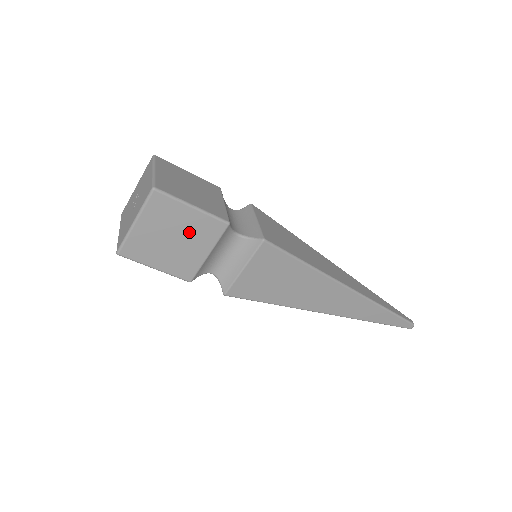
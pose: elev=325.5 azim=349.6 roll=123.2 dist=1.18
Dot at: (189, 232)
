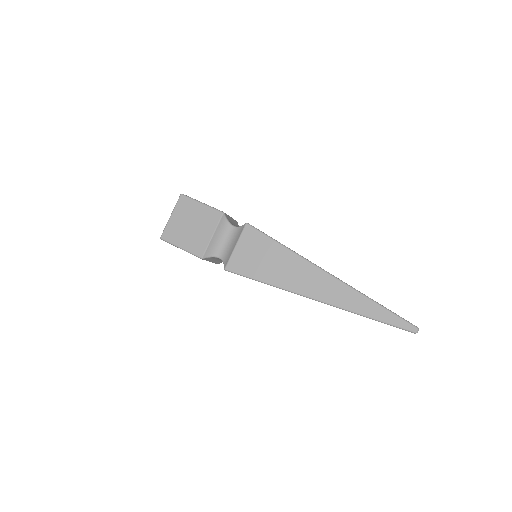
Dot at: (200, 220)
